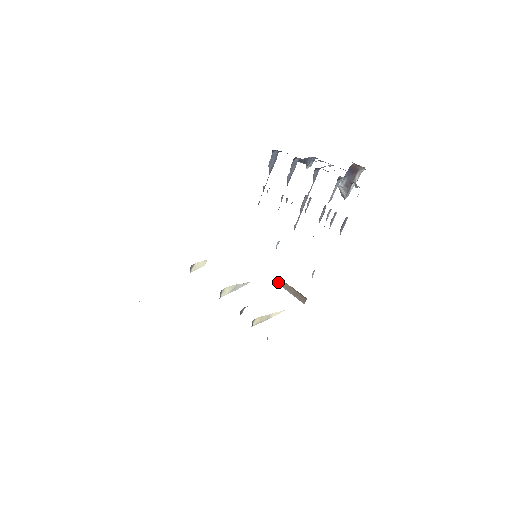
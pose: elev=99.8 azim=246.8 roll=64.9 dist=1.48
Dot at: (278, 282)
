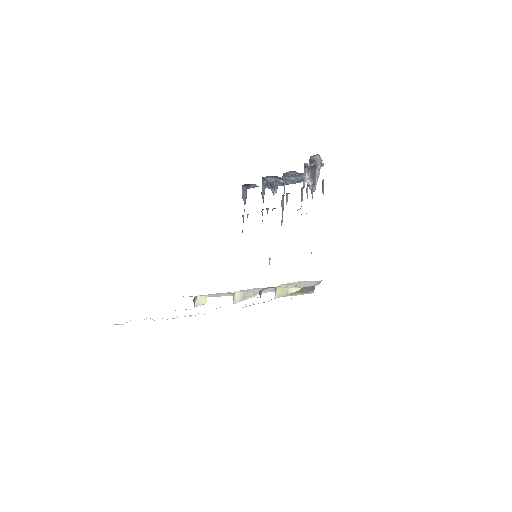
Dot at: occluded
